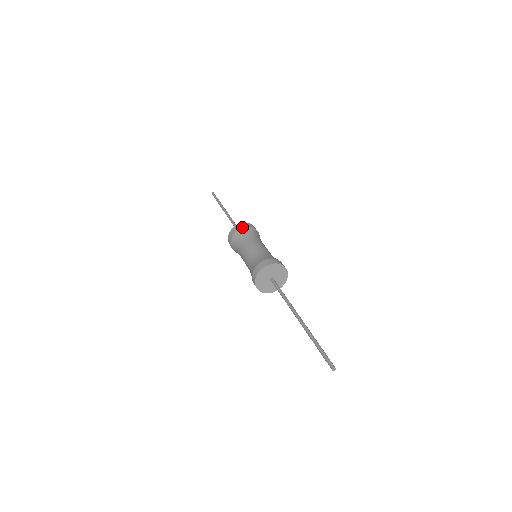
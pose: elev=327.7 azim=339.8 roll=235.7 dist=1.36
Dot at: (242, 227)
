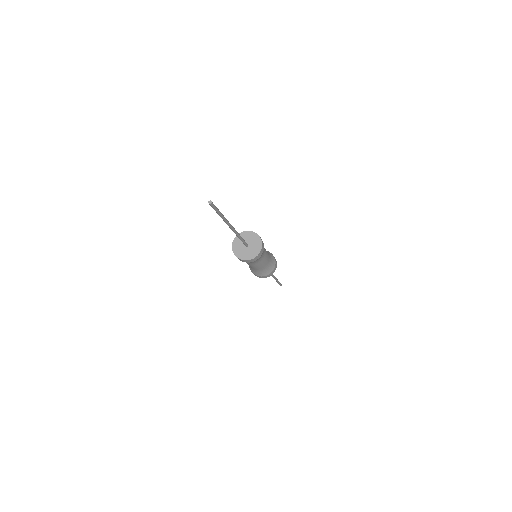
Dot at: occluded
